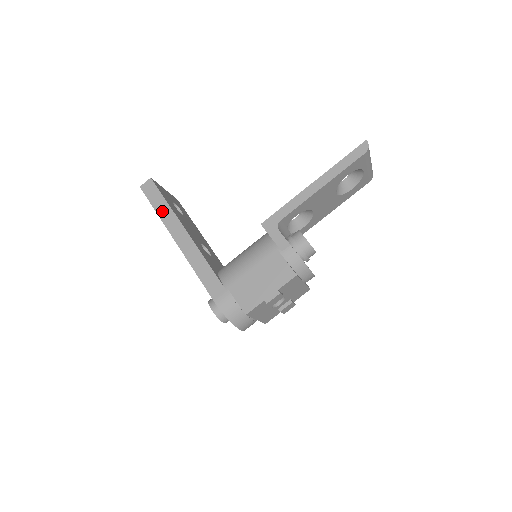
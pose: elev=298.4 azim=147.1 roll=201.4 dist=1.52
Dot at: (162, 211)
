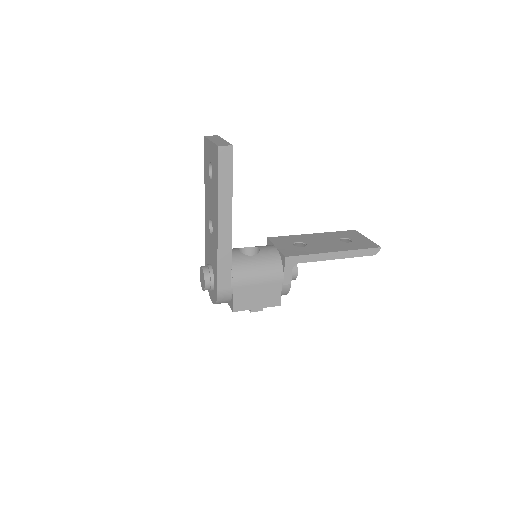
Dot at: (223, 189)
